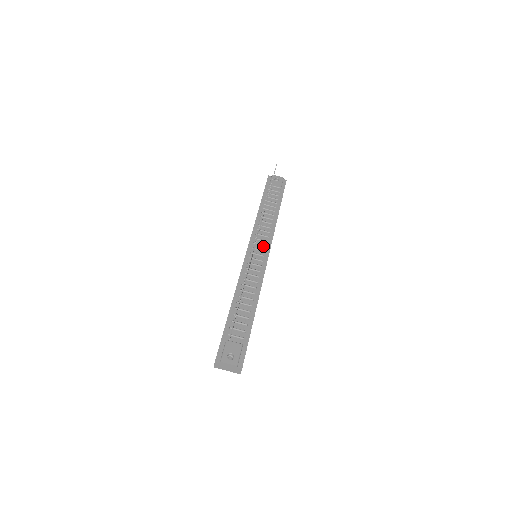
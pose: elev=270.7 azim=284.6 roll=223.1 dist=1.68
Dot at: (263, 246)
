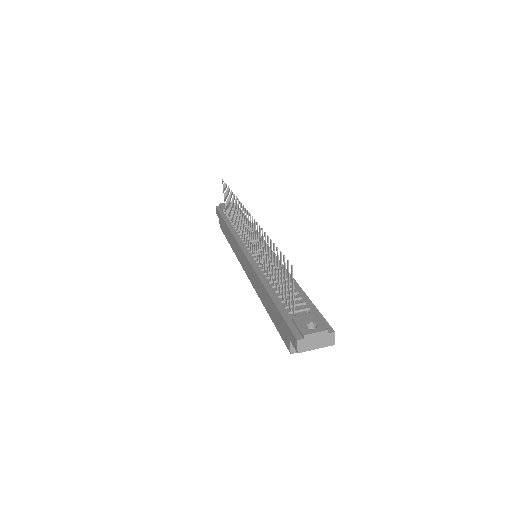
Dot at: (257, 244)
